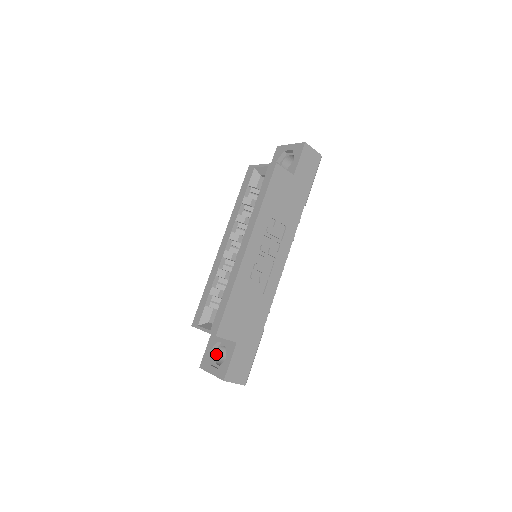
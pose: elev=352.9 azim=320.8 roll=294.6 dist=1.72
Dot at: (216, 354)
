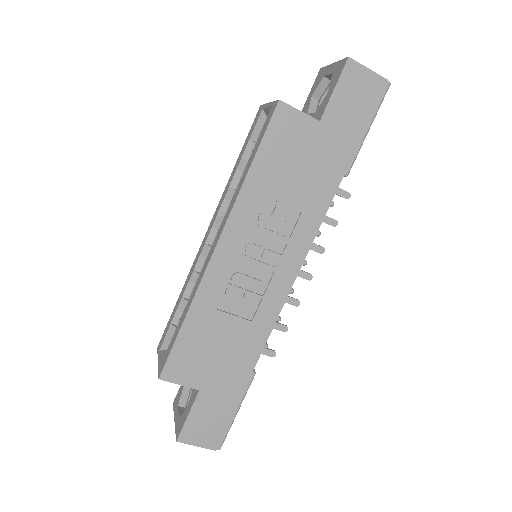
Dot at: (191, 392)
